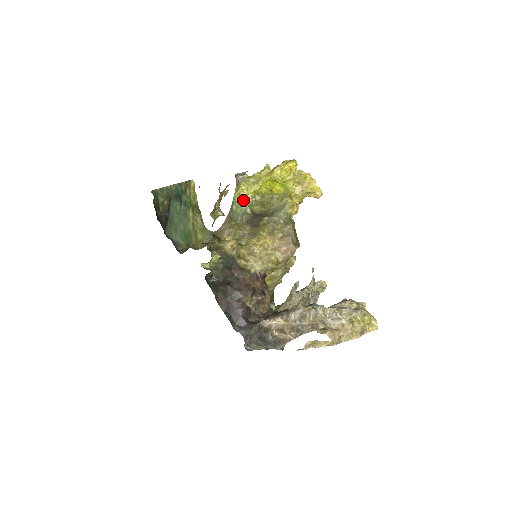
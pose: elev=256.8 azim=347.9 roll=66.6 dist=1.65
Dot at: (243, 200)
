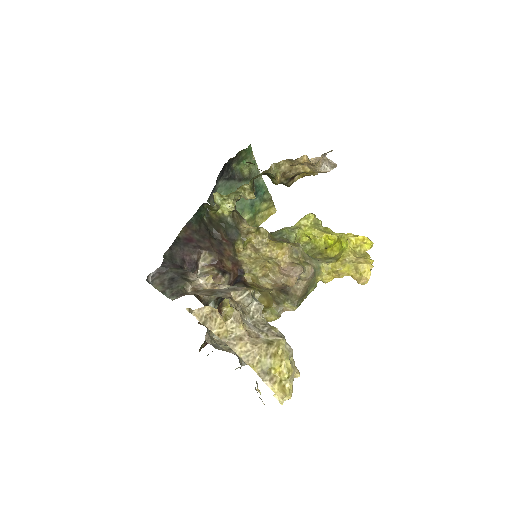
Dot at: (298, 230)
